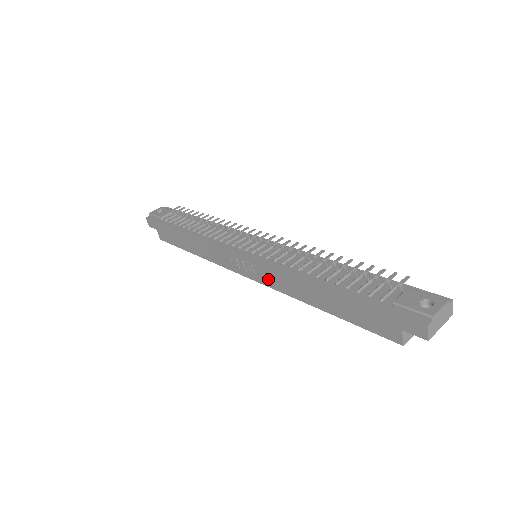
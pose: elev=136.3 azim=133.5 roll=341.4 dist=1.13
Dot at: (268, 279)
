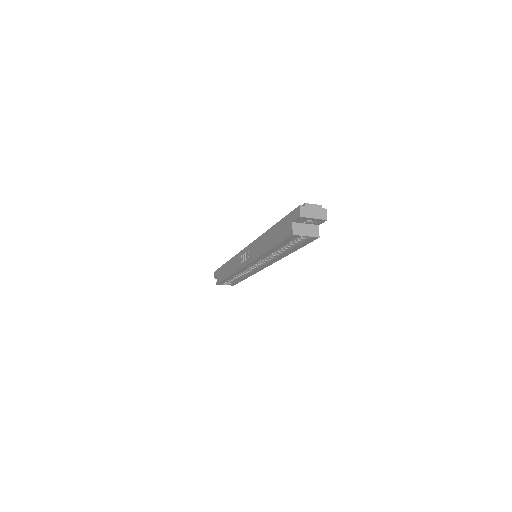
Dot at: (252, 254)
